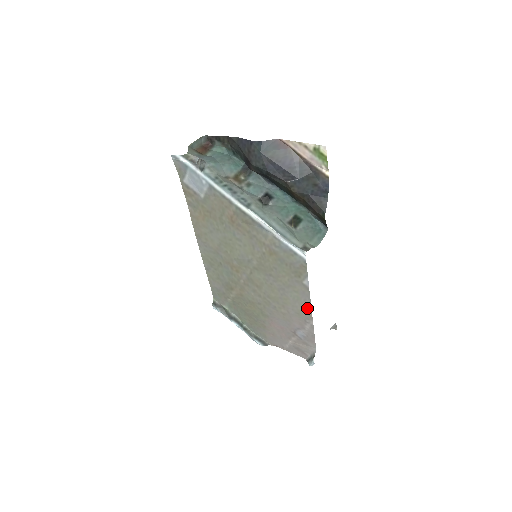
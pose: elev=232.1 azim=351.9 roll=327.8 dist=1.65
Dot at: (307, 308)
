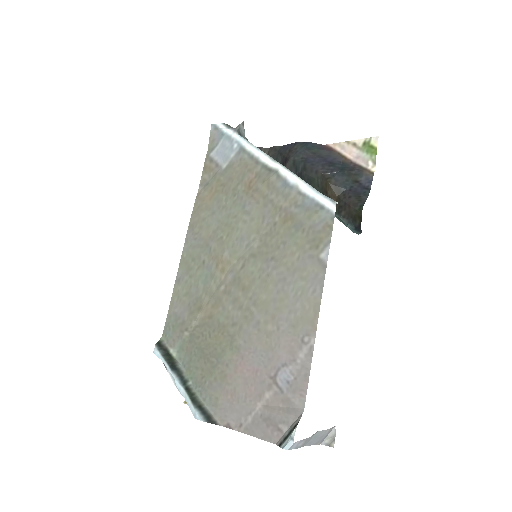
Dot at: (313, 309)
